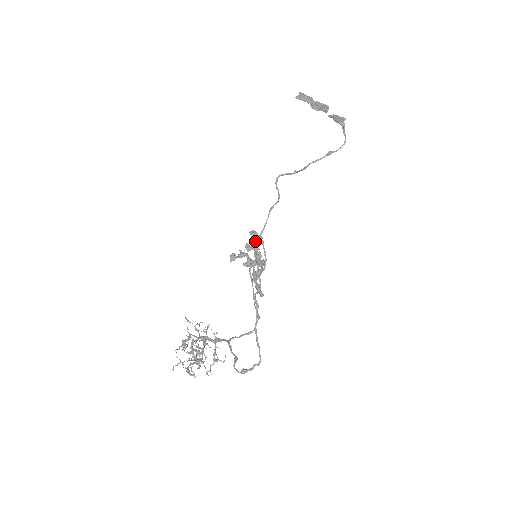
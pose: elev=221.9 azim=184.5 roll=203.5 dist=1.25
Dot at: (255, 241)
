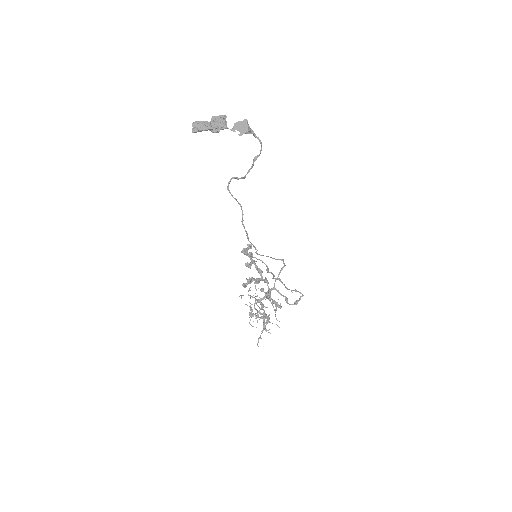
Dot at: (249, 257)
